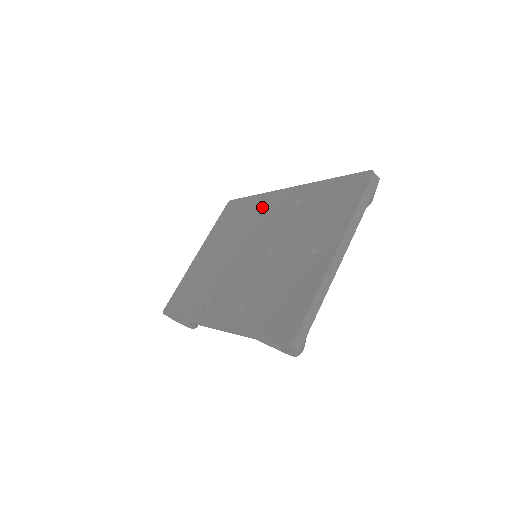
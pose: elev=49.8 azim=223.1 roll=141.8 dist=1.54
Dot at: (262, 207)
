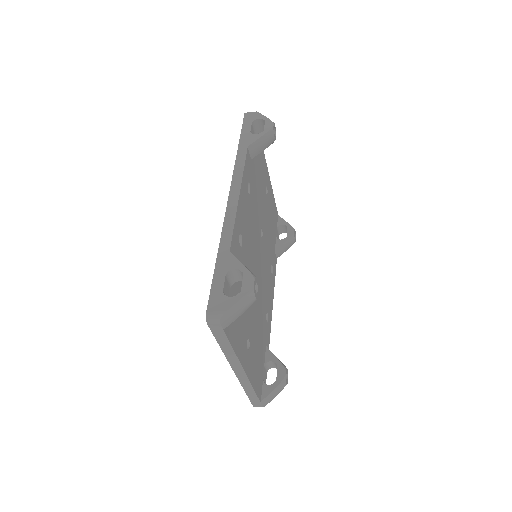
Dot at: occluded
